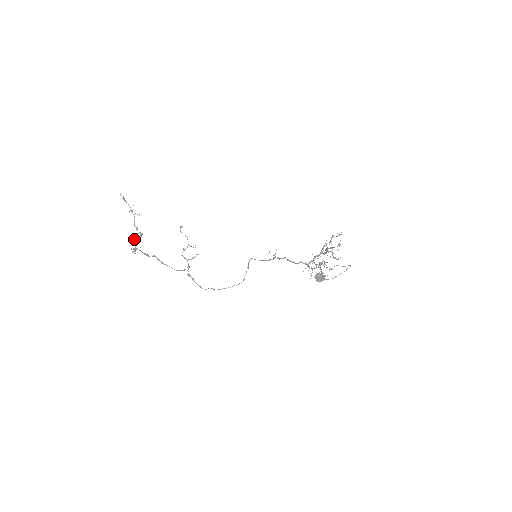
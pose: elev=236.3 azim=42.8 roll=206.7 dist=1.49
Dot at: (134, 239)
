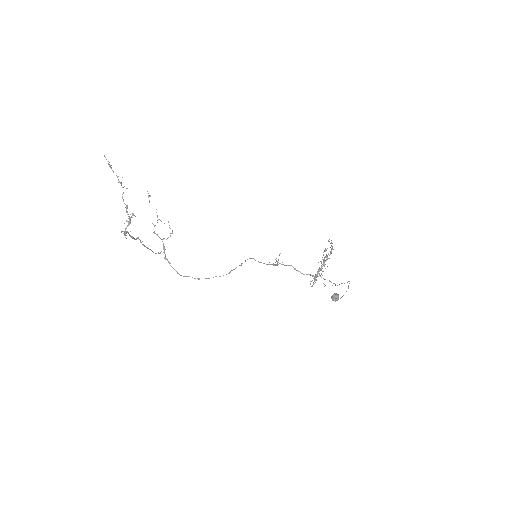
Dot at: (126, 221)
